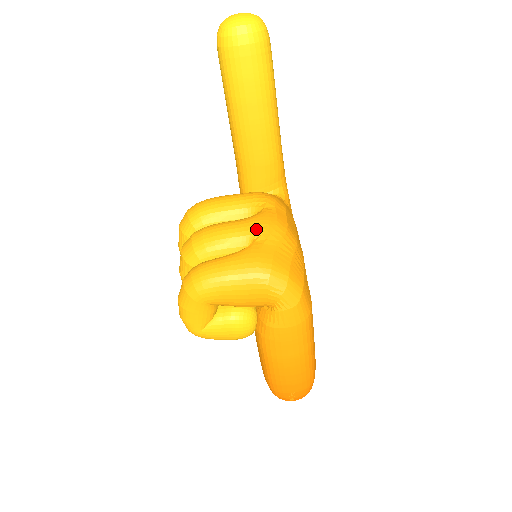
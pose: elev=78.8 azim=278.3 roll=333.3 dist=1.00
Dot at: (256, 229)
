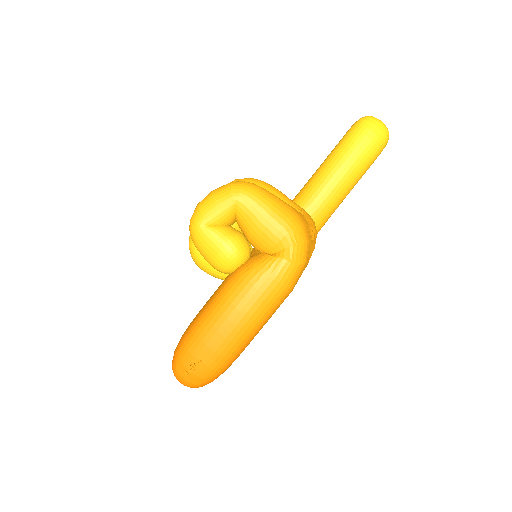
Dot at: (302, 209)
